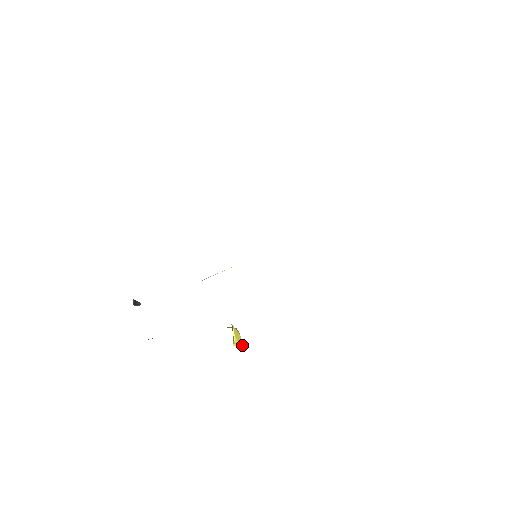
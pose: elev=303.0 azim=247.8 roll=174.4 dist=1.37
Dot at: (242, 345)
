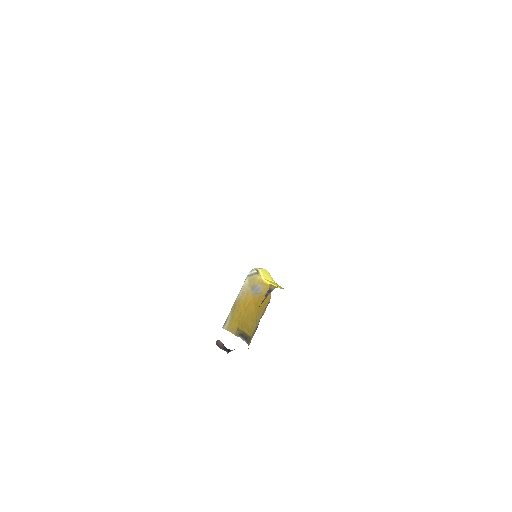
Dot at: (265, 270)
